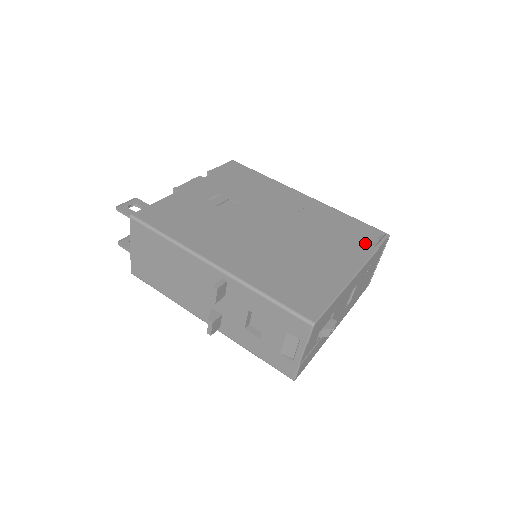
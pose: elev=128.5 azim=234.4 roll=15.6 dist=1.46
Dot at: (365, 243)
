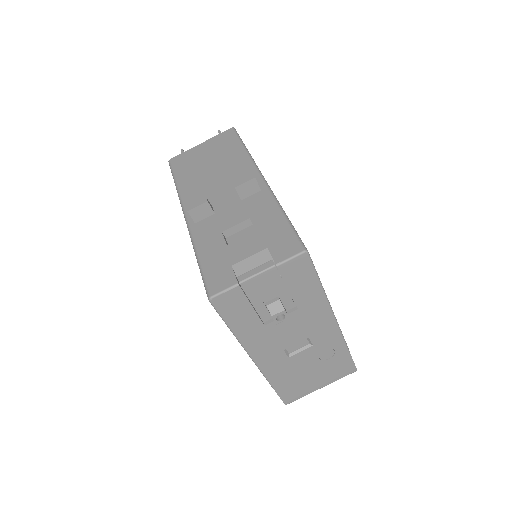
Dot at: occluded
